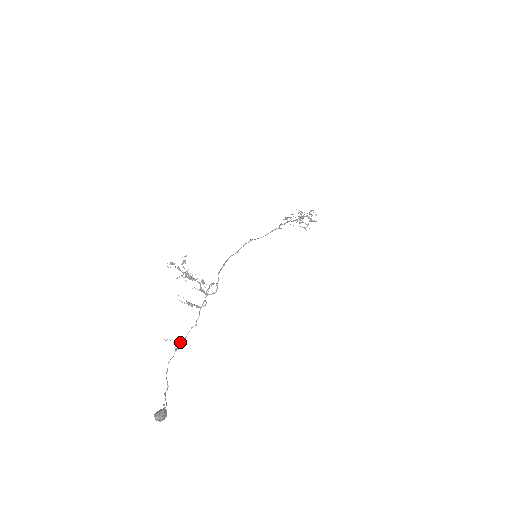
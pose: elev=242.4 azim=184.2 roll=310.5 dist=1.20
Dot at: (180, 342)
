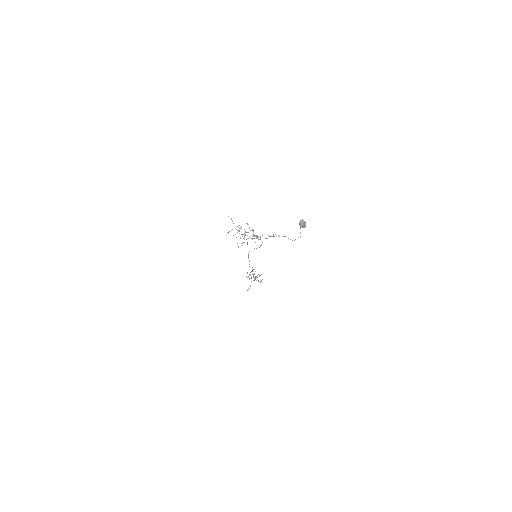
Dot at: (273, 236)
